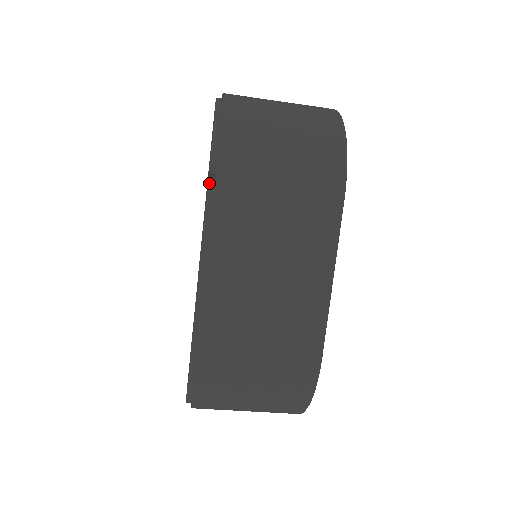
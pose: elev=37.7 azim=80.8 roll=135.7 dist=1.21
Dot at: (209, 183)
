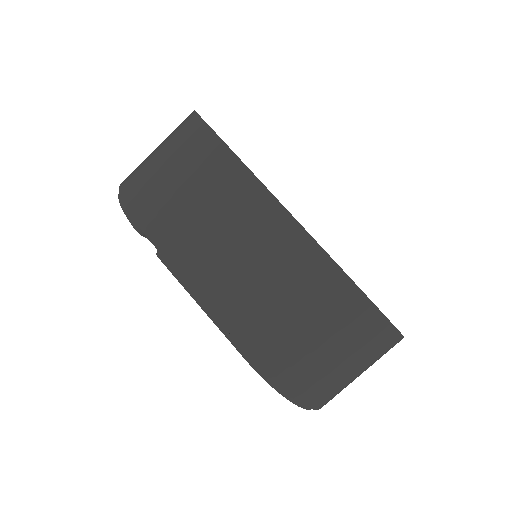
Dot at: occluded
